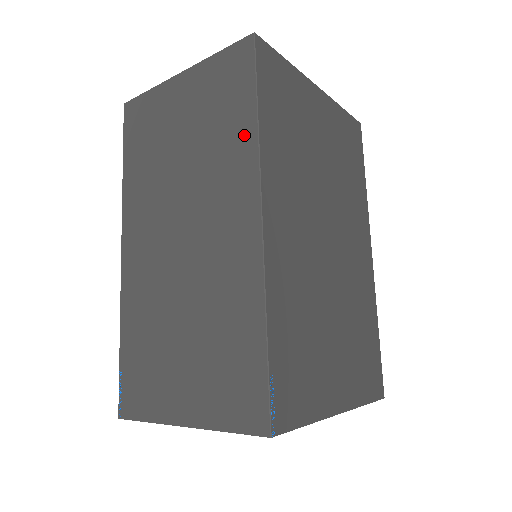
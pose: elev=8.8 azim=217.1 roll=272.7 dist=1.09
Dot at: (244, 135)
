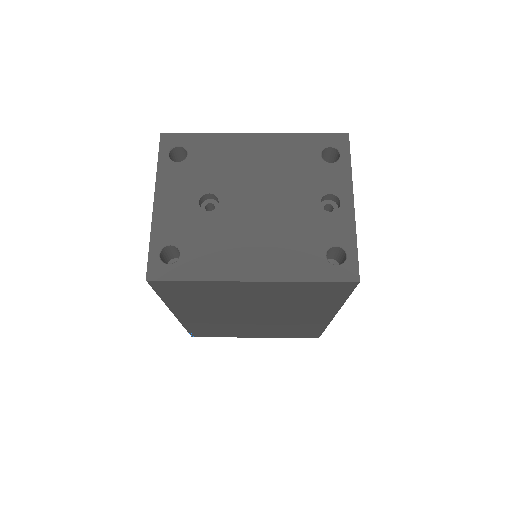
Dot at: occluded
